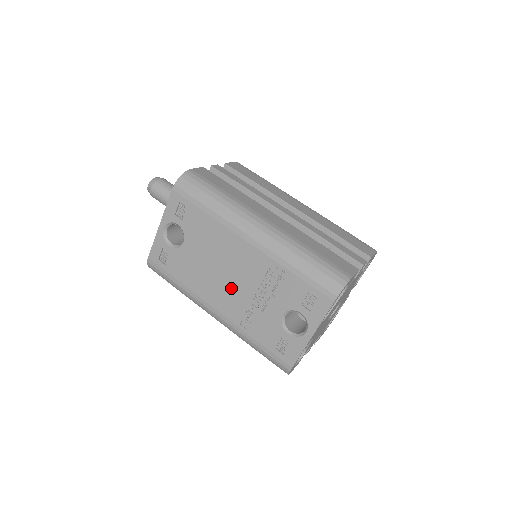
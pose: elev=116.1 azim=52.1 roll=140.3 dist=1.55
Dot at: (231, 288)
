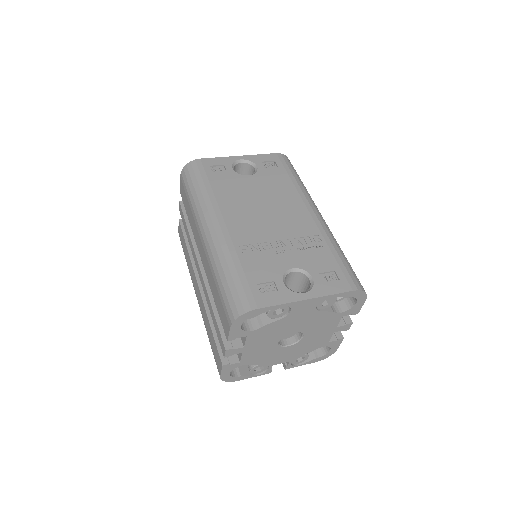
Dot at: (260, 222)
